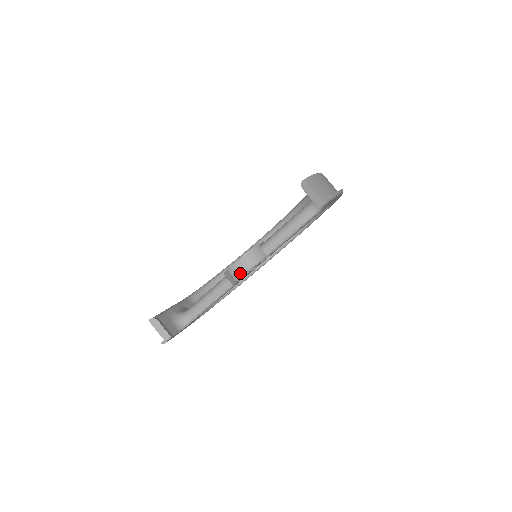
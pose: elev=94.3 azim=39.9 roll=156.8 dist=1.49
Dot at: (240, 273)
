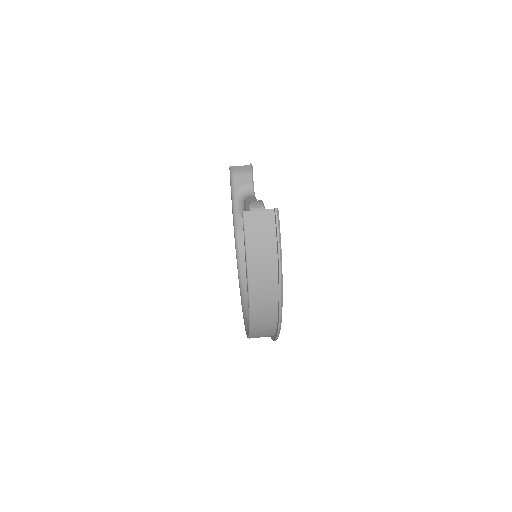
Dot at: (259, 202)
